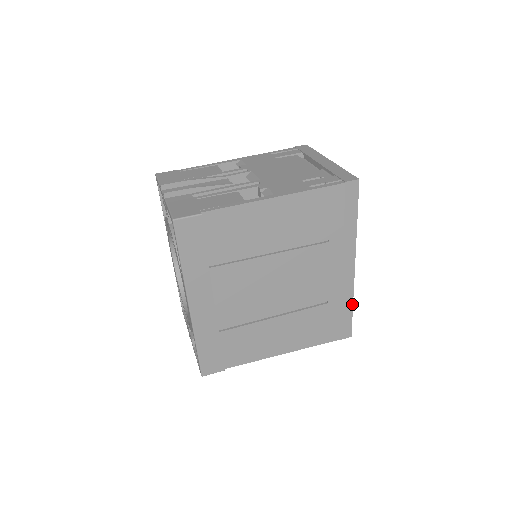
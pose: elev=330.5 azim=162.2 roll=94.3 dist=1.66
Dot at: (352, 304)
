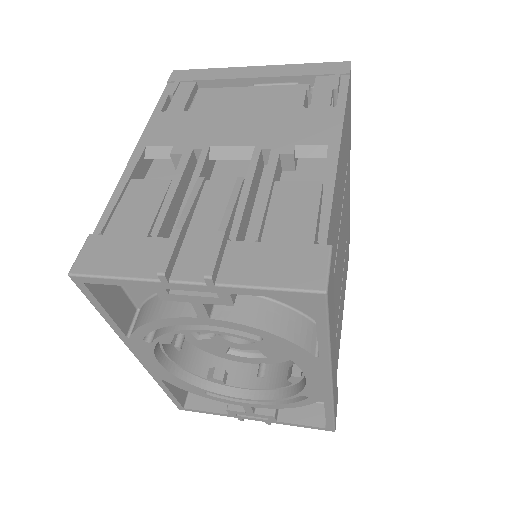
Dot at: (349, 217)
